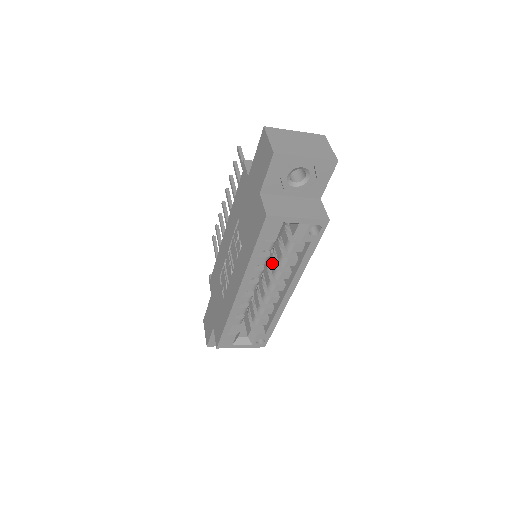
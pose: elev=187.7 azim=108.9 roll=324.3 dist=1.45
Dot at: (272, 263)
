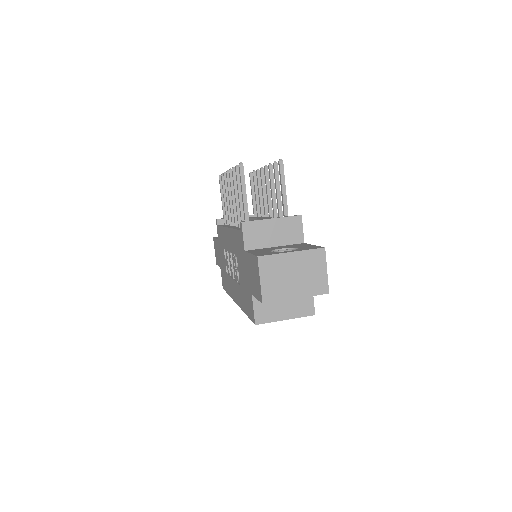
Dot at: occluded
